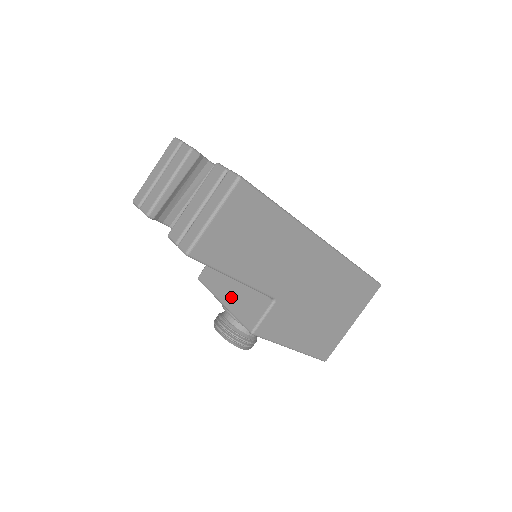
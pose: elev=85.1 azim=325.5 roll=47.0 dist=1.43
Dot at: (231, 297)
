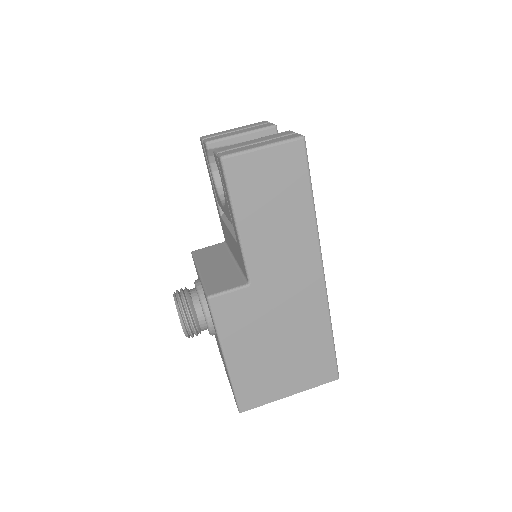
Dot at: (211, 270)
